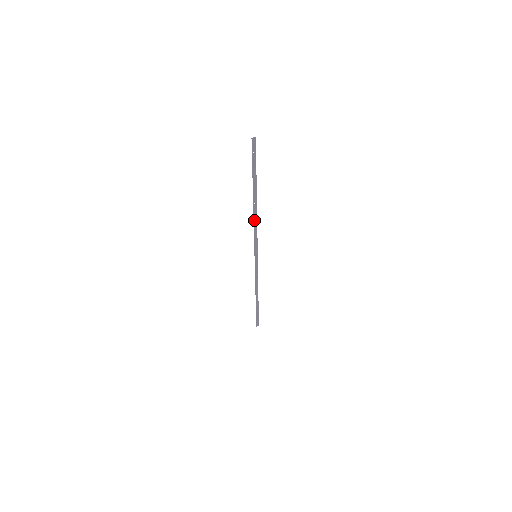
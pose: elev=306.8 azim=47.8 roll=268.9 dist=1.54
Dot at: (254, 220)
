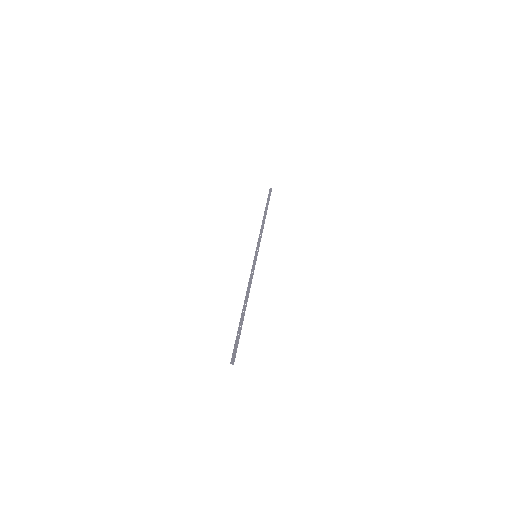
Dot at: (247, 291)
